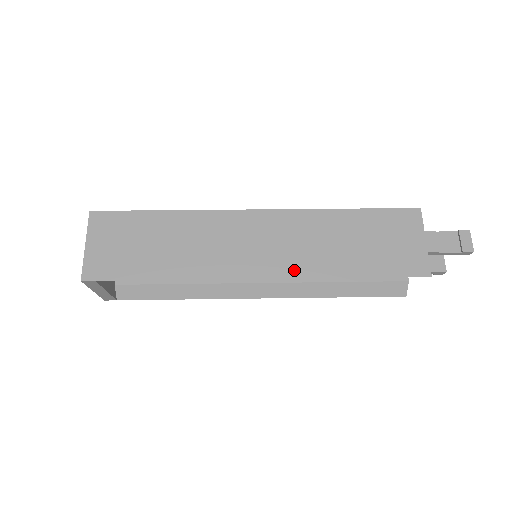
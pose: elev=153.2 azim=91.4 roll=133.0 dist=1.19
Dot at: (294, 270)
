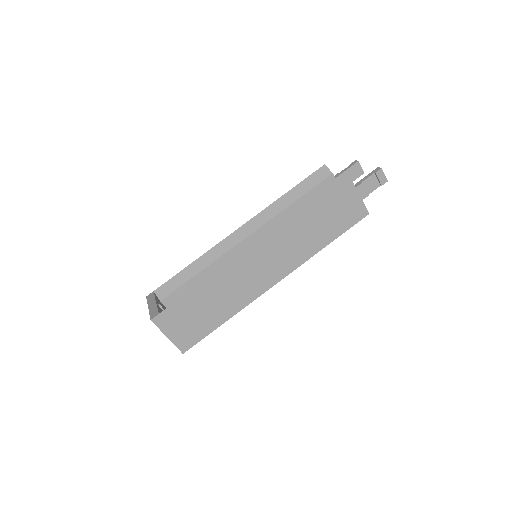
Dot at: (294, 264)
